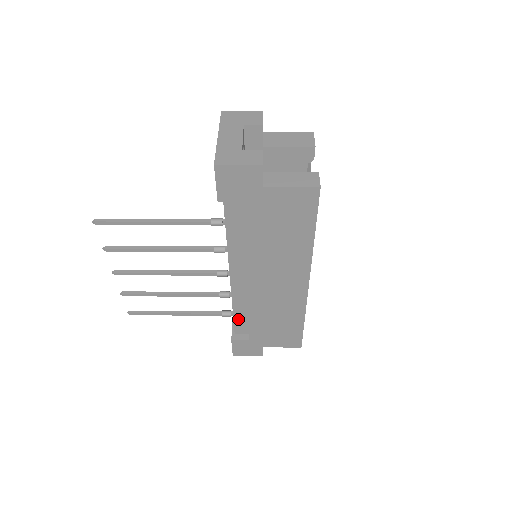
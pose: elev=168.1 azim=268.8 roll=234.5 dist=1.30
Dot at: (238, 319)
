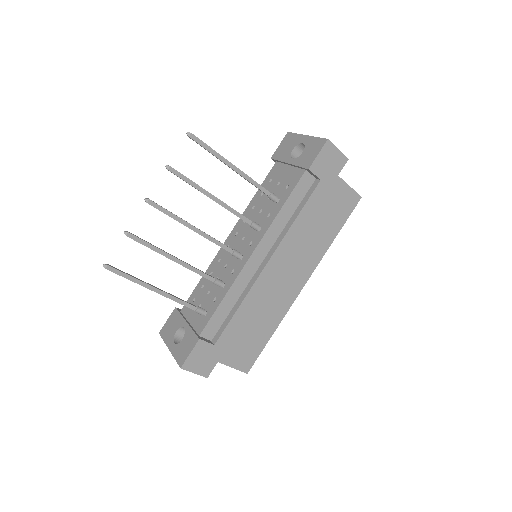
Dot at: (218, 314)
